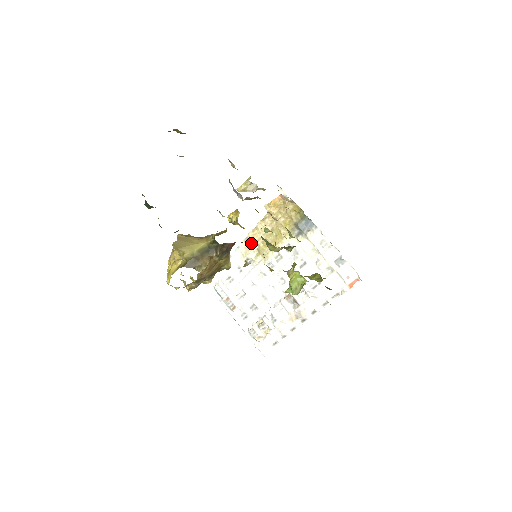
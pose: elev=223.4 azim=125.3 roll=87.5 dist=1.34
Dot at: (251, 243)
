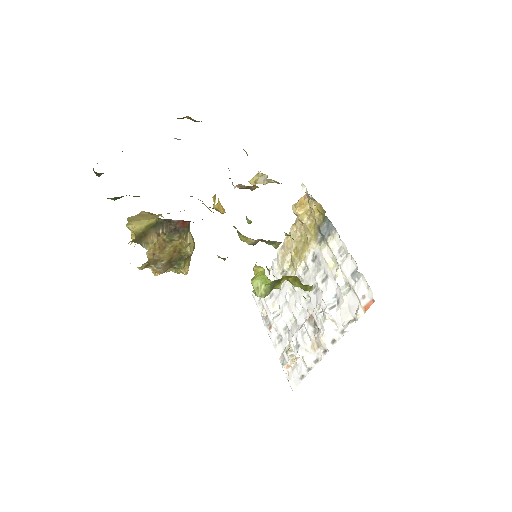
Dot at: (285, 252)
